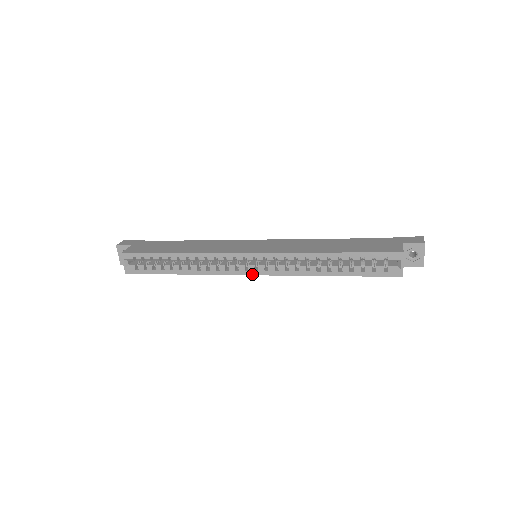
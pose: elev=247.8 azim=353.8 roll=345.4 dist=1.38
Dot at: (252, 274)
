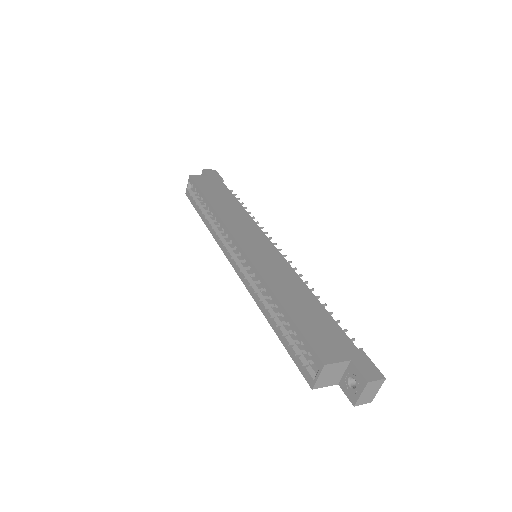
Dot at: (233, 266)
